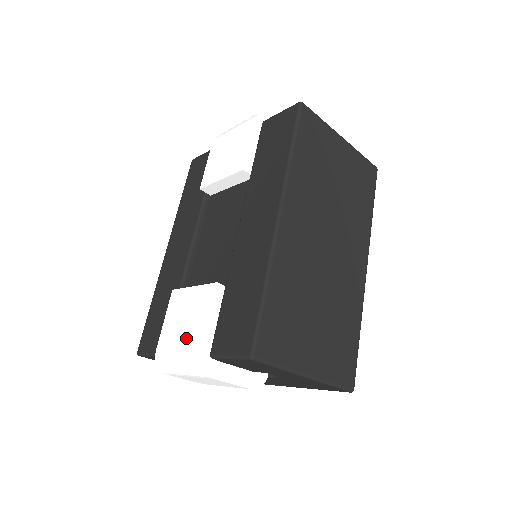
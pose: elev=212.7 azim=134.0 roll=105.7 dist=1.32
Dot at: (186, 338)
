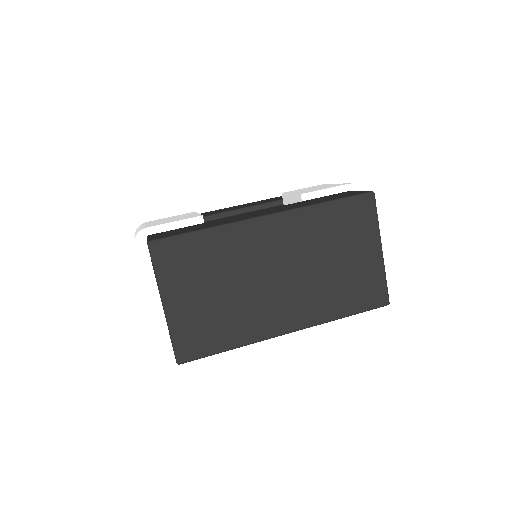
Dot at: (157, 223)
